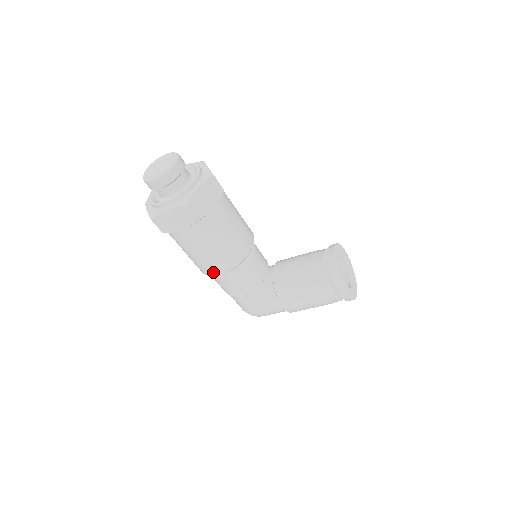
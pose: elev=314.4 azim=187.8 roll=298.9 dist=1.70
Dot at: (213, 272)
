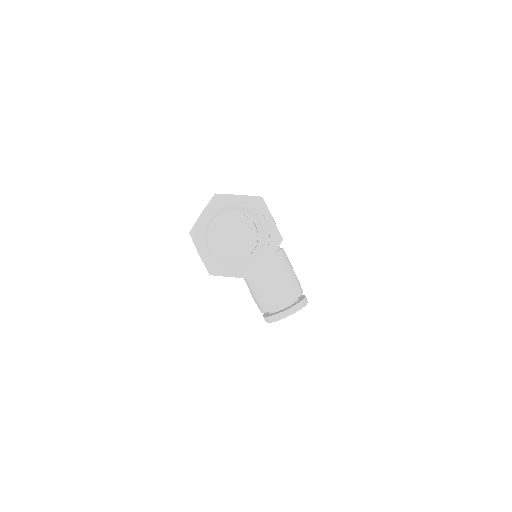
Dot at: occluded
